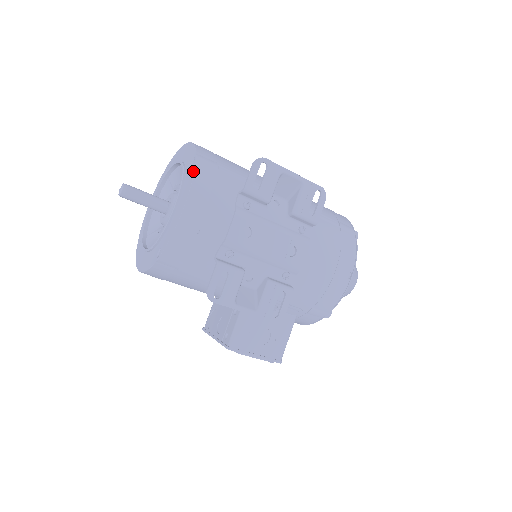
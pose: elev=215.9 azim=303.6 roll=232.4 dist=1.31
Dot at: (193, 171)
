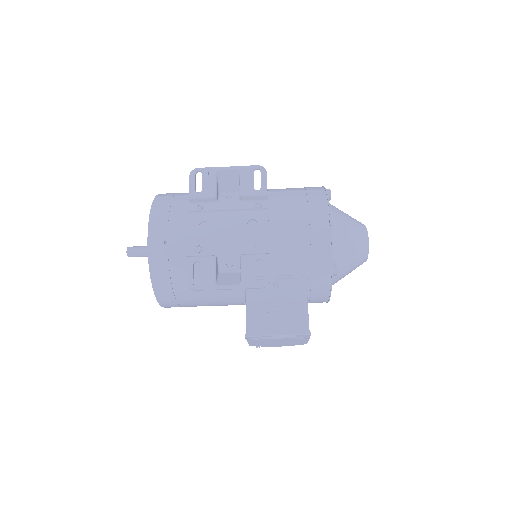
Dot at: (152, 205)
